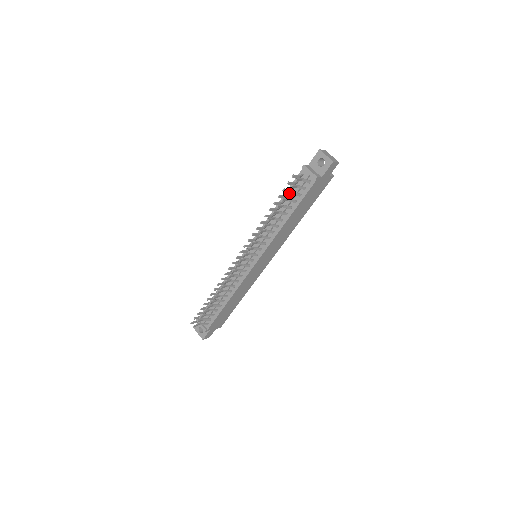
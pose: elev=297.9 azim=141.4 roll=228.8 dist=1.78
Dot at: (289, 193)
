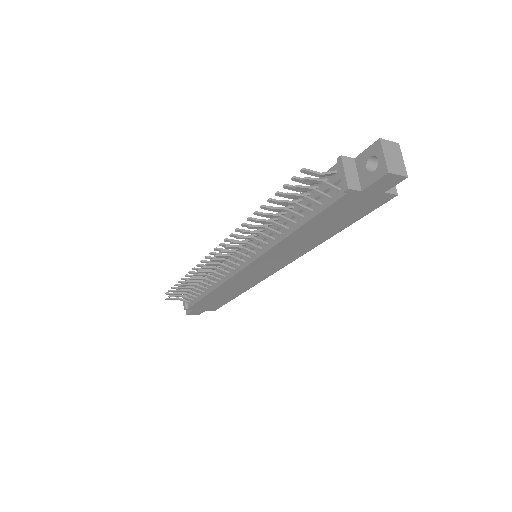
Dot at: (292, 195)
